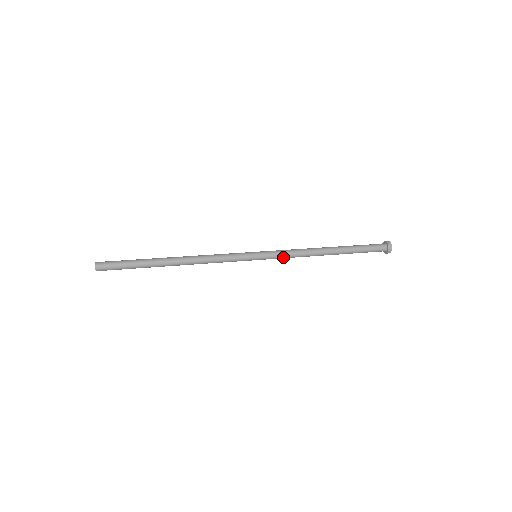
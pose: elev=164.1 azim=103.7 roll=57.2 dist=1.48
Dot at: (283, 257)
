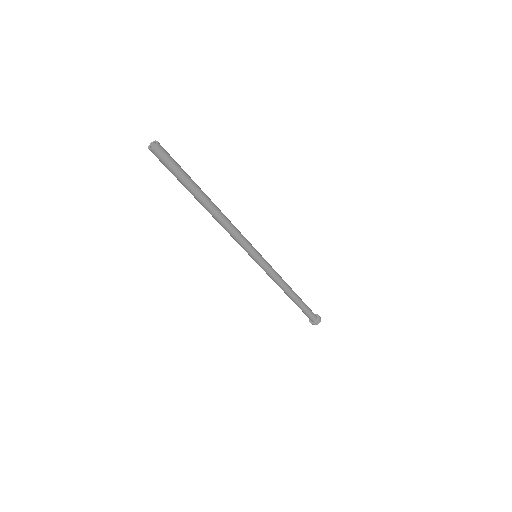
Dot at: (270, 273)
